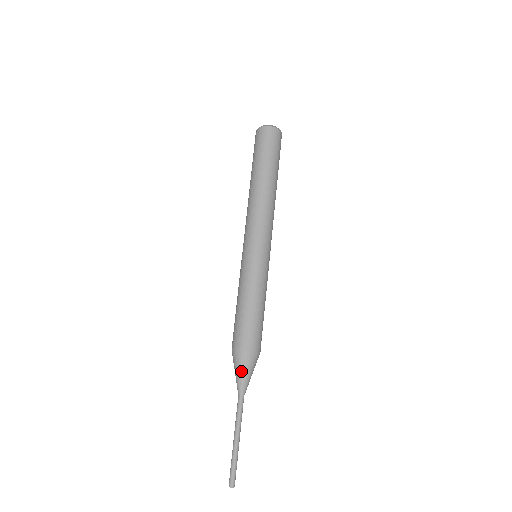
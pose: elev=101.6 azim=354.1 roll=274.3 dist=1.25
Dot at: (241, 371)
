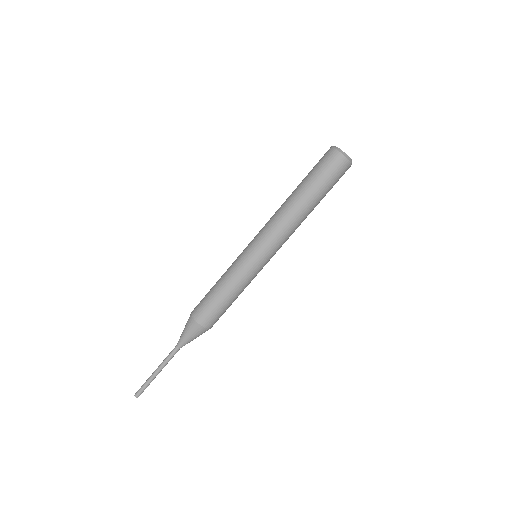
Dot at: (194, 338)
